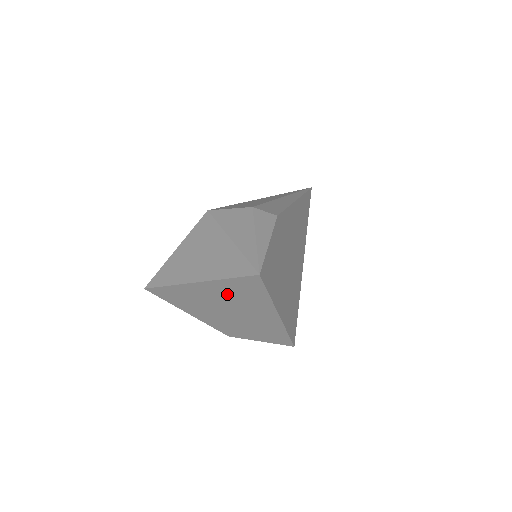
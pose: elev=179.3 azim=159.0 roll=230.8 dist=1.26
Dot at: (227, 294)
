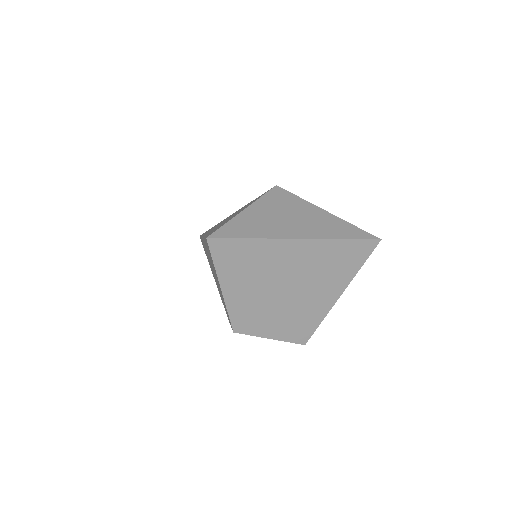
Dot at: (318, 261)
